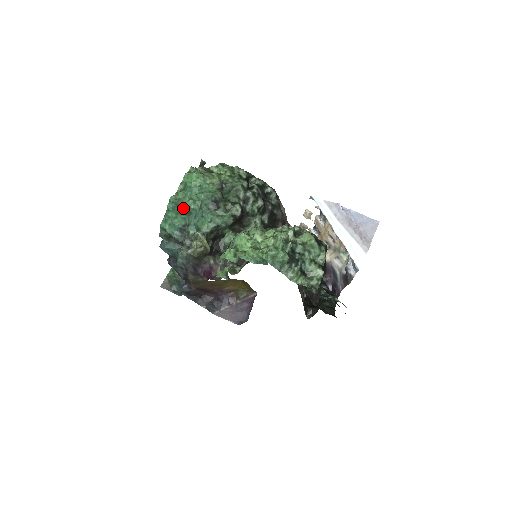
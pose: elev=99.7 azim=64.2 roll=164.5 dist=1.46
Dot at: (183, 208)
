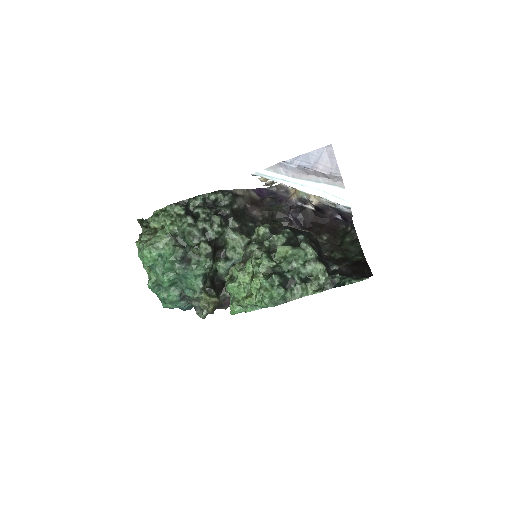
Dot at: occluded
